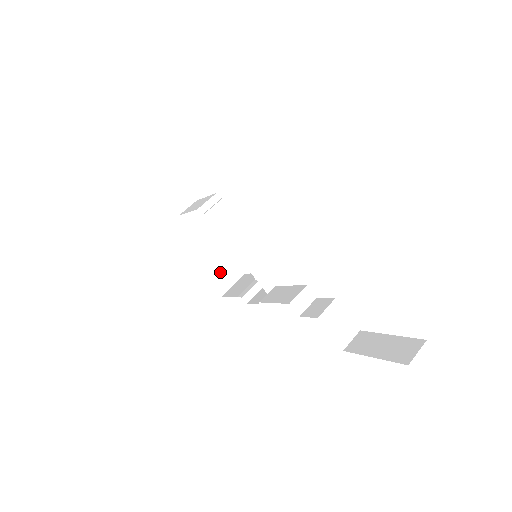
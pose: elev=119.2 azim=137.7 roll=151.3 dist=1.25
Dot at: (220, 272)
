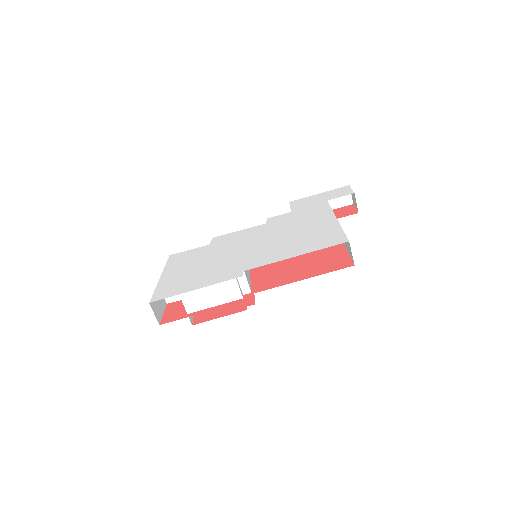
Dot at: occluded
